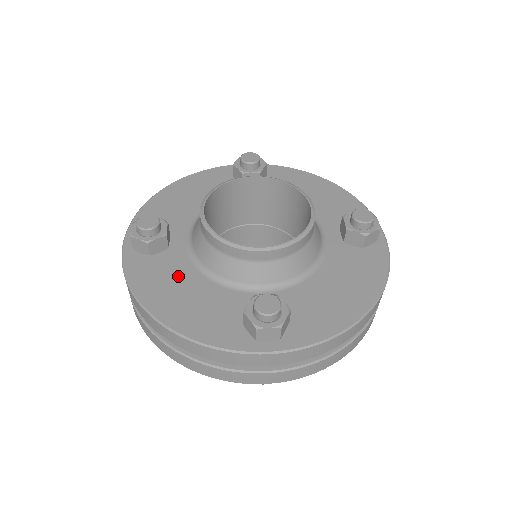
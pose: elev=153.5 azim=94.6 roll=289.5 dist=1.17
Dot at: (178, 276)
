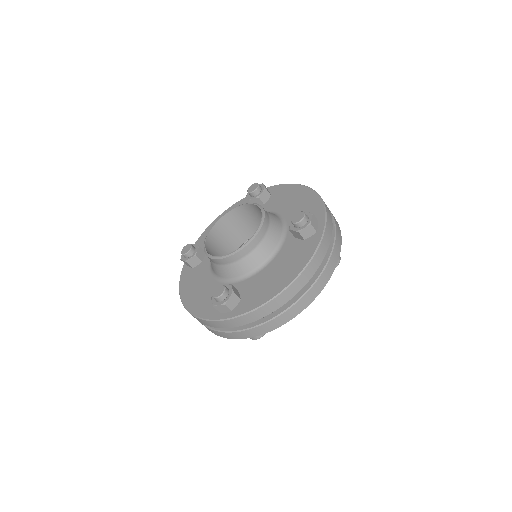
Dot at: (201, 279)
